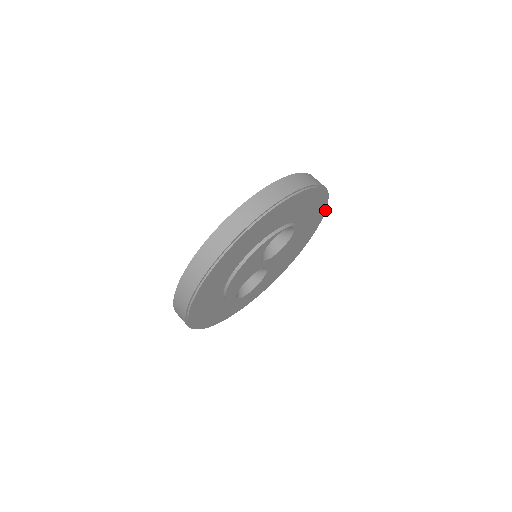
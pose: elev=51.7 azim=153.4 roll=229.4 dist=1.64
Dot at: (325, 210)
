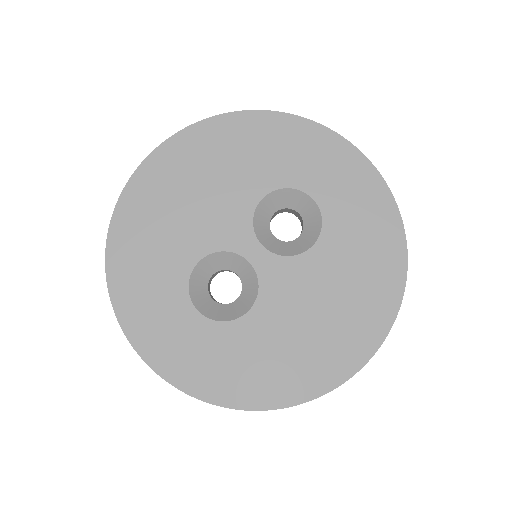
Dot at: (402, 282)
